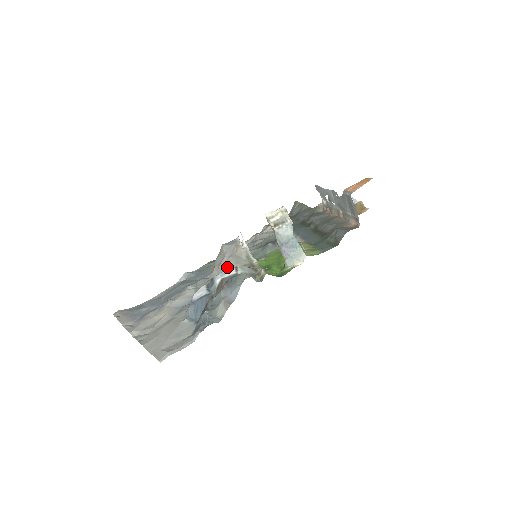
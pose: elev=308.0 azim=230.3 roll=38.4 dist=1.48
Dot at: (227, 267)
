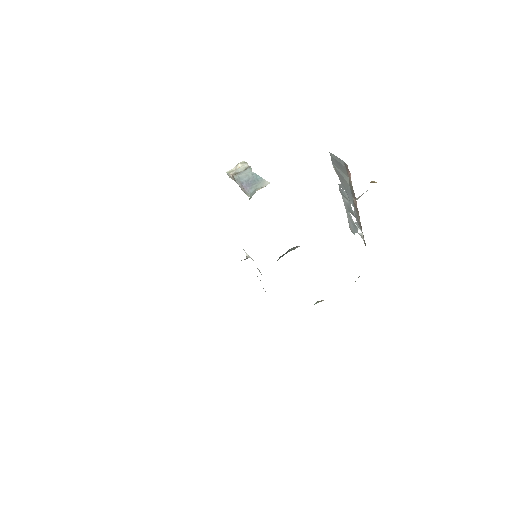
Dot at: occluded
